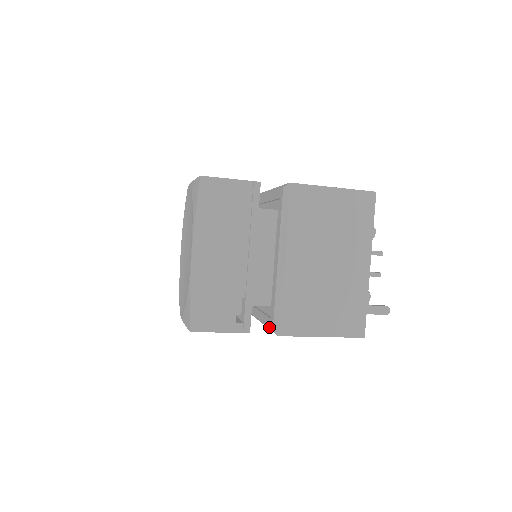
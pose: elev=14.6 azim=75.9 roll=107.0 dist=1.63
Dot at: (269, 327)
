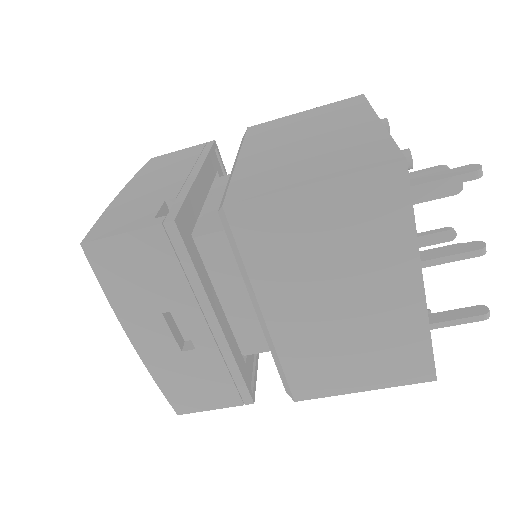
Dot at: (225, 232)
